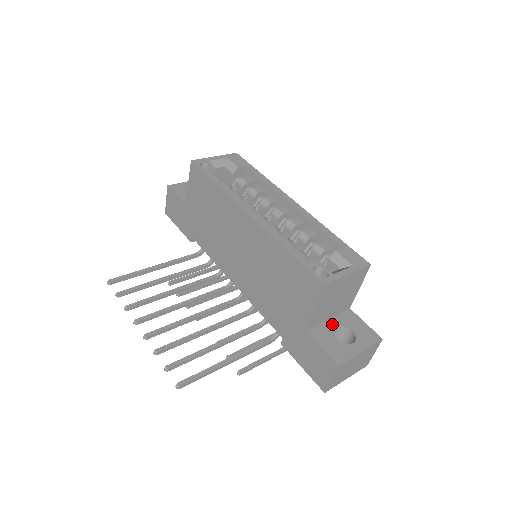
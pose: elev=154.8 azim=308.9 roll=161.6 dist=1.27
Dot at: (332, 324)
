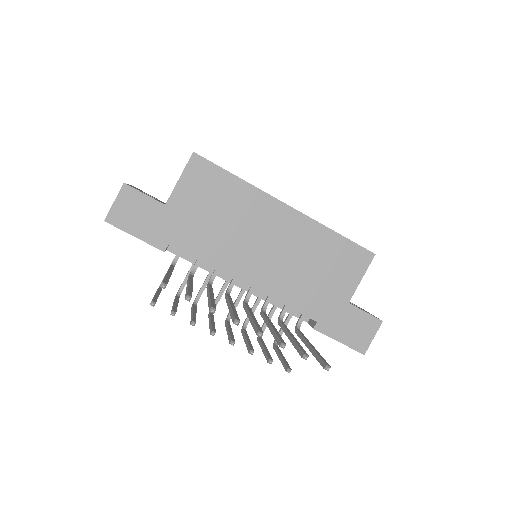
Dot at: occluded
